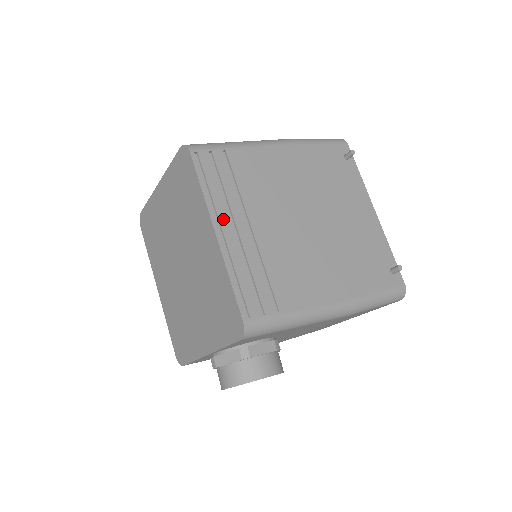
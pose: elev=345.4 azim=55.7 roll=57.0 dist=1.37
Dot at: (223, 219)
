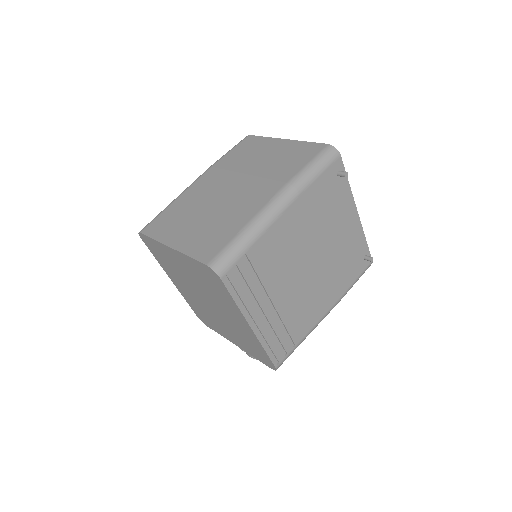
Dot at: (254, 314)
